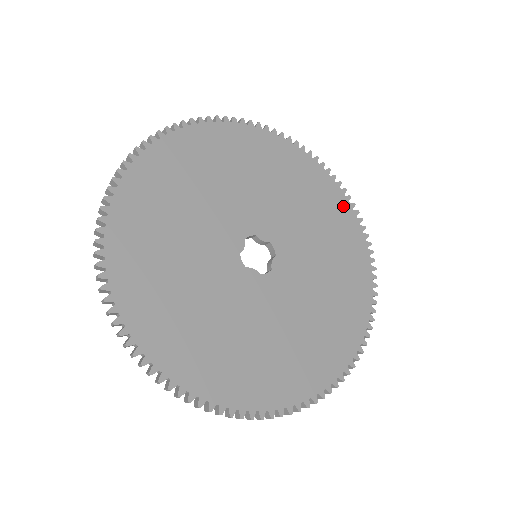
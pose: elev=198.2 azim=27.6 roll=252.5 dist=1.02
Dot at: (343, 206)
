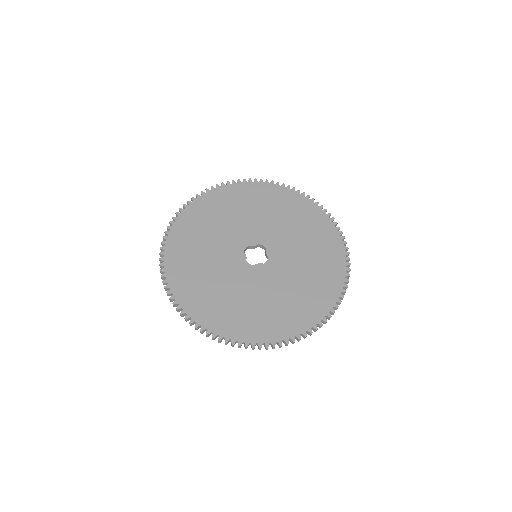
Dot at: (334, 289)
